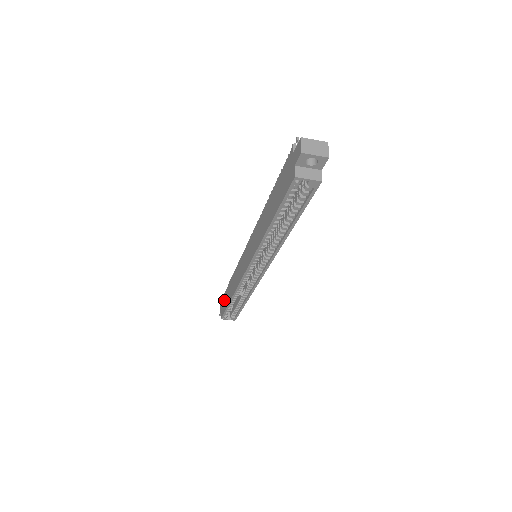
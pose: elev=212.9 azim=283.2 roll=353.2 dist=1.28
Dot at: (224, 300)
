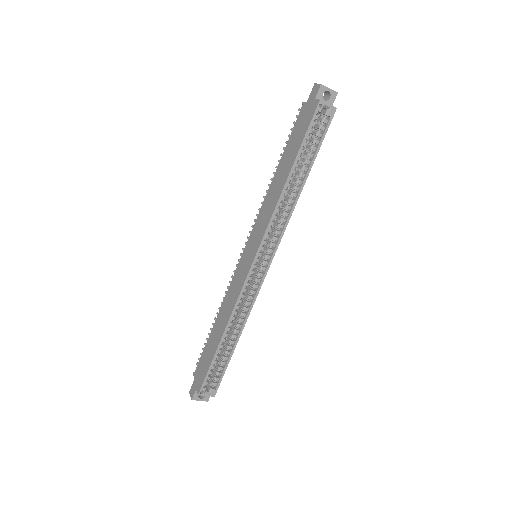
Dot at: (201, 366)
